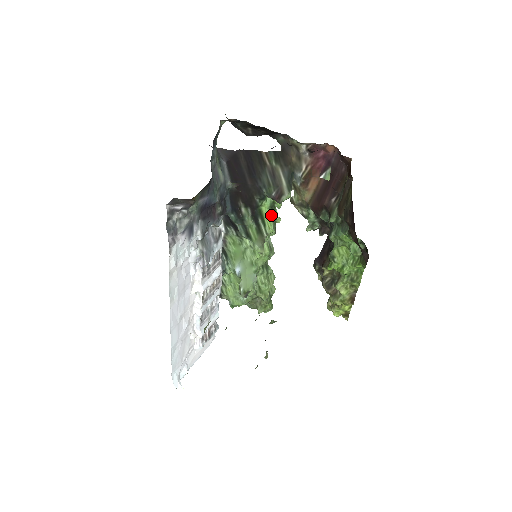
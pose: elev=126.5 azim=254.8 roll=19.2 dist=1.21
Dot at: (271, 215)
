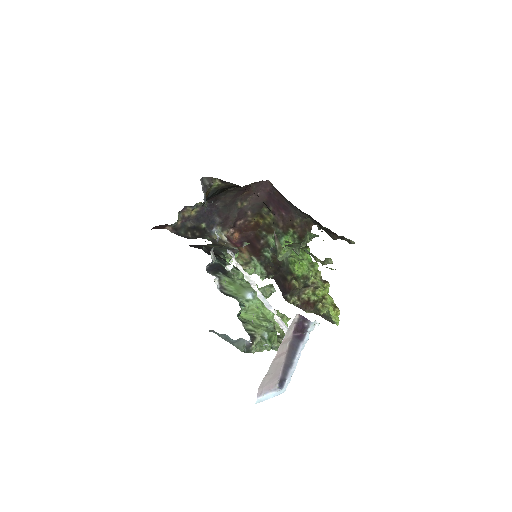
Dot at: occluded
